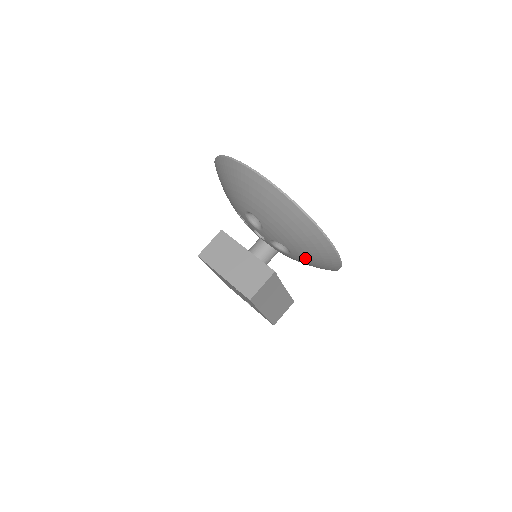
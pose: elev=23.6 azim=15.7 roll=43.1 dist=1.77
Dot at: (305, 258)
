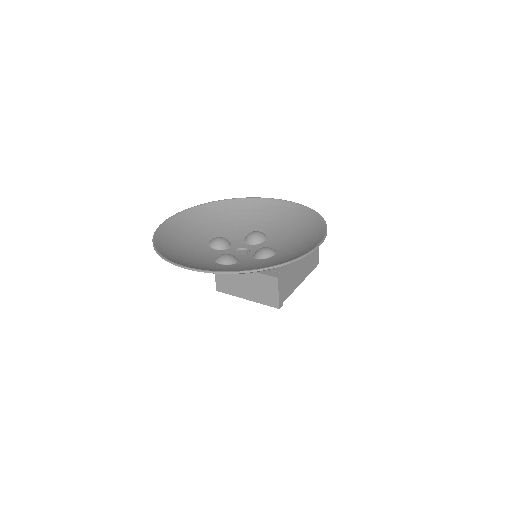
Dot at: occluded
